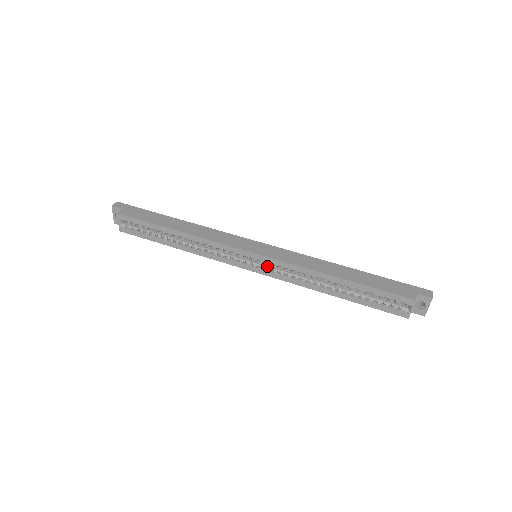
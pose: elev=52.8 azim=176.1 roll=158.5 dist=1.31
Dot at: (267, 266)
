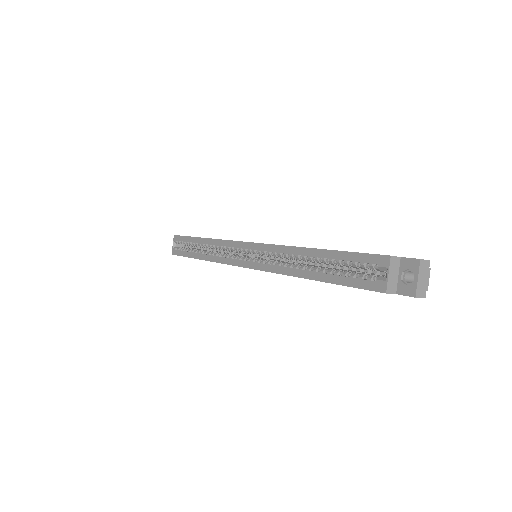
Dot at: (258, 259)
